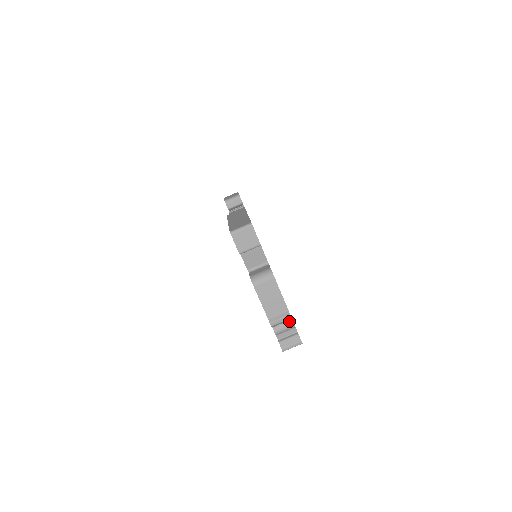
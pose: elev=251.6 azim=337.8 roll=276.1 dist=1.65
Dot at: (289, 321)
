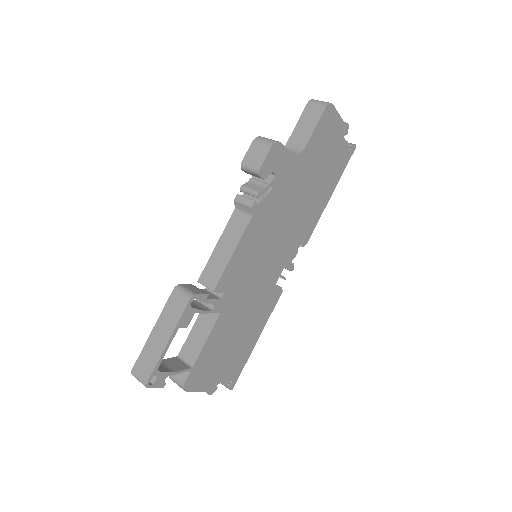
Dot at: (219, 382)
